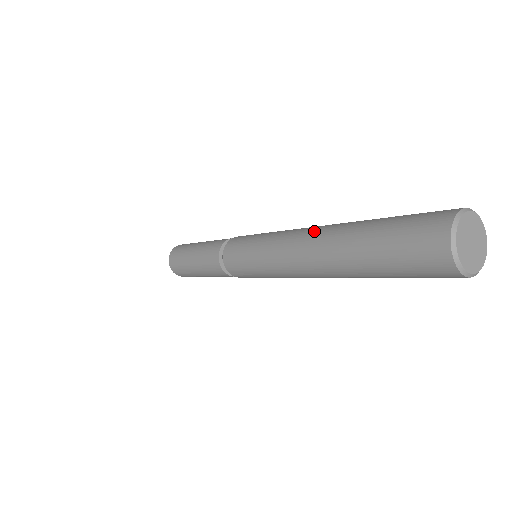
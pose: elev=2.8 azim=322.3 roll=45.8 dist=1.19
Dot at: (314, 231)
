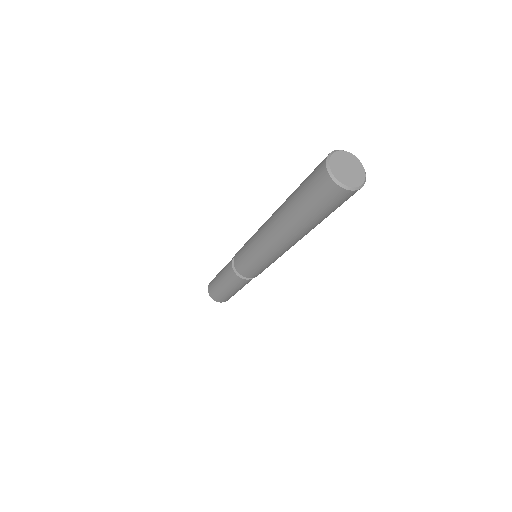
Dot at: (274, 213)
